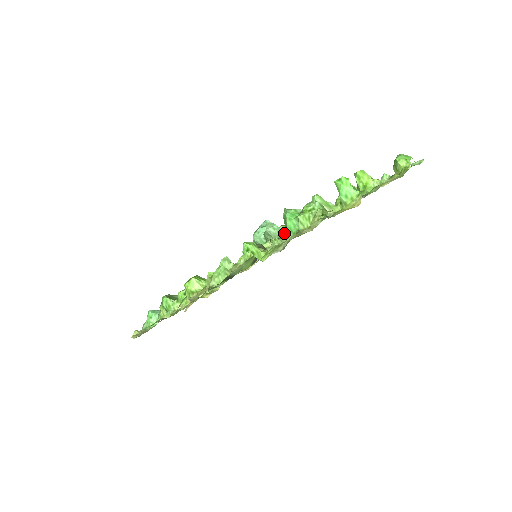
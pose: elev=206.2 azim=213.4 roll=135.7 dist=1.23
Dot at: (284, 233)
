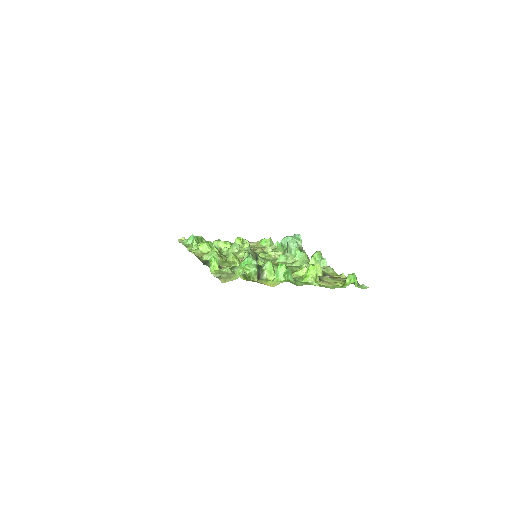
Dot at: (240, 266)
